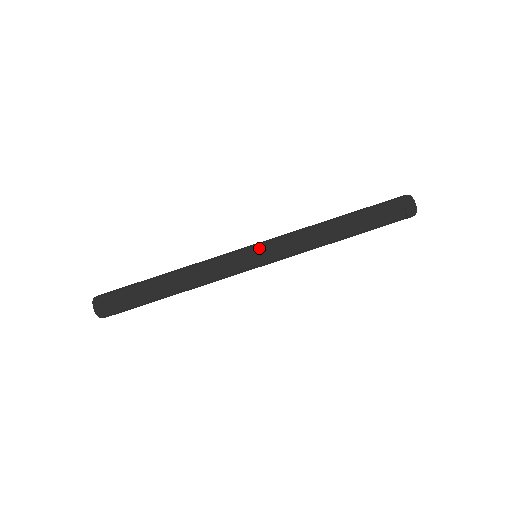
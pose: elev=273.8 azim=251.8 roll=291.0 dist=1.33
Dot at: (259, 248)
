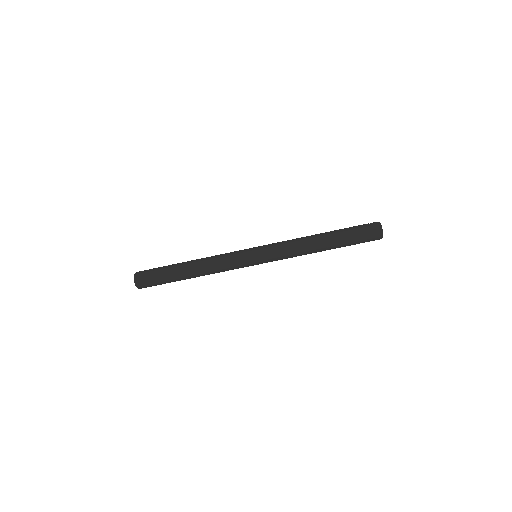
Dot at: (258, 248)
